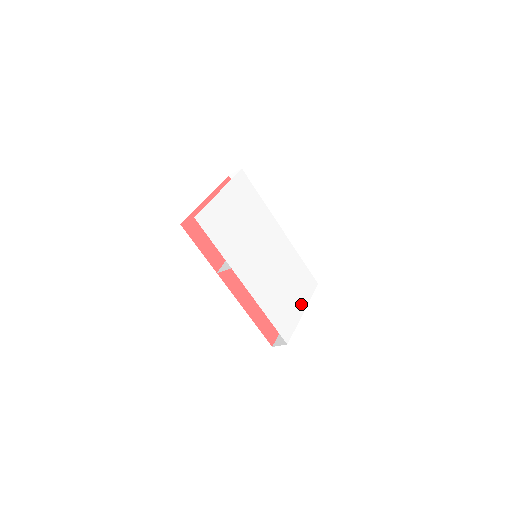
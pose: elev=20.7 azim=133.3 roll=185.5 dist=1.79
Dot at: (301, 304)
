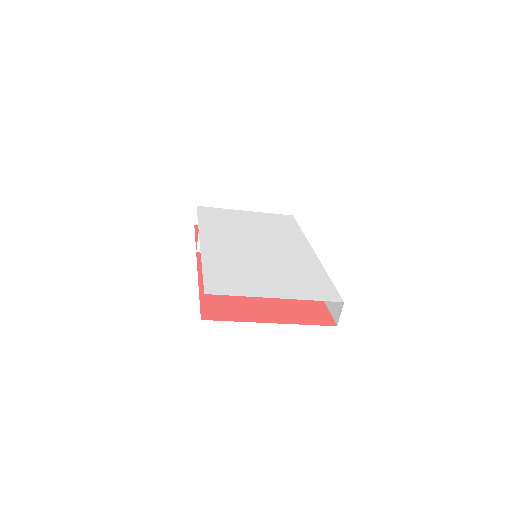
Dot at: (280, 292)
